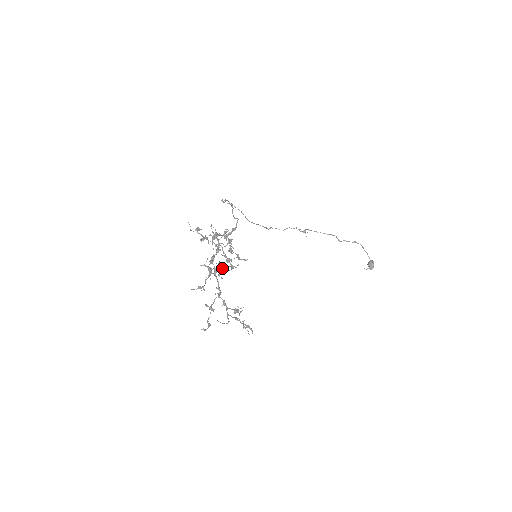
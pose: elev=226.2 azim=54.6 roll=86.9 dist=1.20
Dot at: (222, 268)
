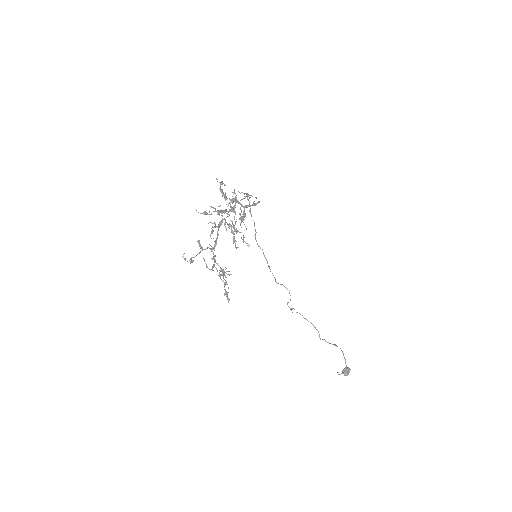
Dot at: (229, 224)
